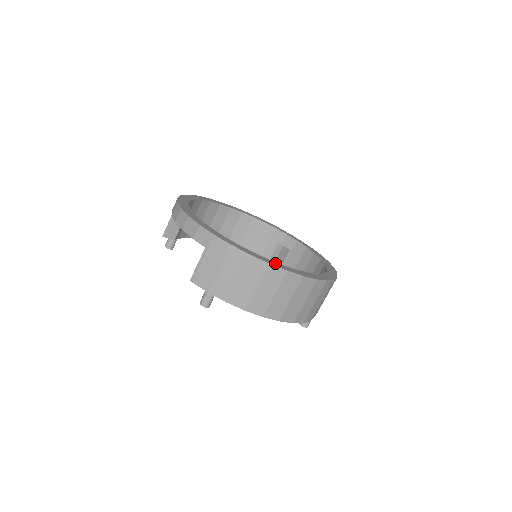
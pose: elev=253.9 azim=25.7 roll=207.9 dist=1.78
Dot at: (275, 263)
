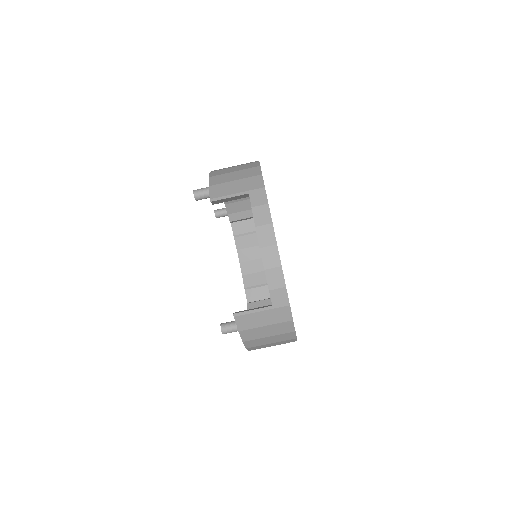
Dot at: occluded
